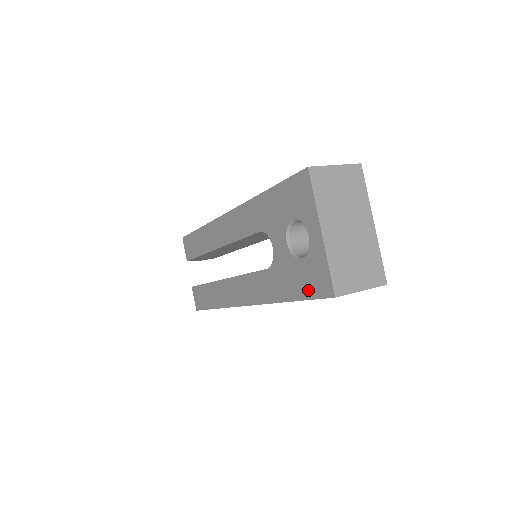
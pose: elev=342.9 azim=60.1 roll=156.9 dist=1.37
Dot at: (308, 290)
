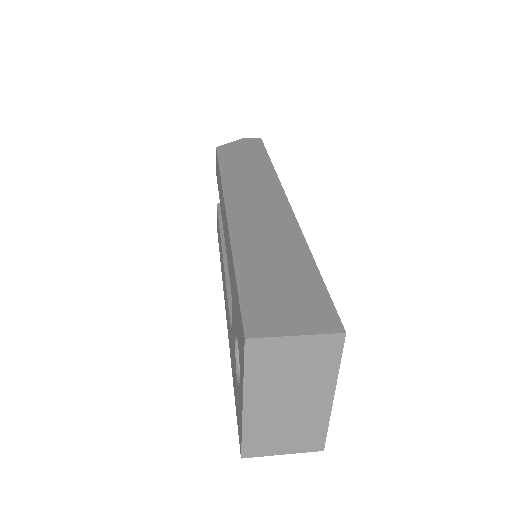
Dot at: (236, 408)
